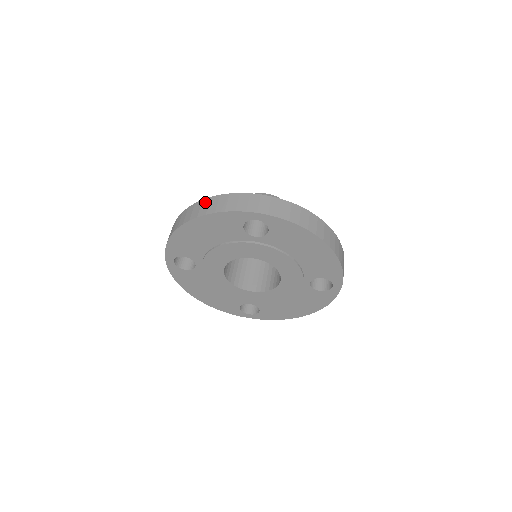
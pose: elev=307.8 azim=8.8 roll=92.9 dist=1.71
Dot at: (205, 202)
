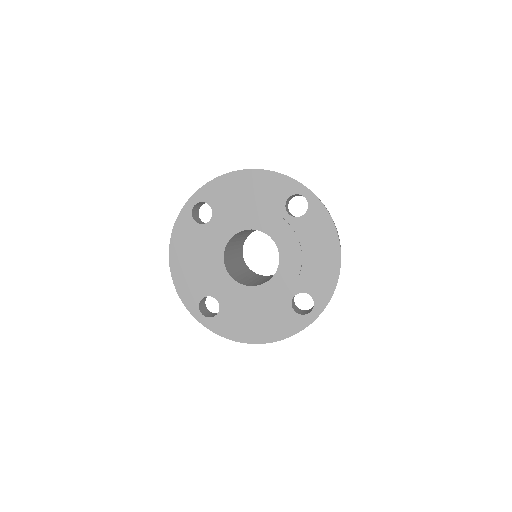
Dot at: occluded
